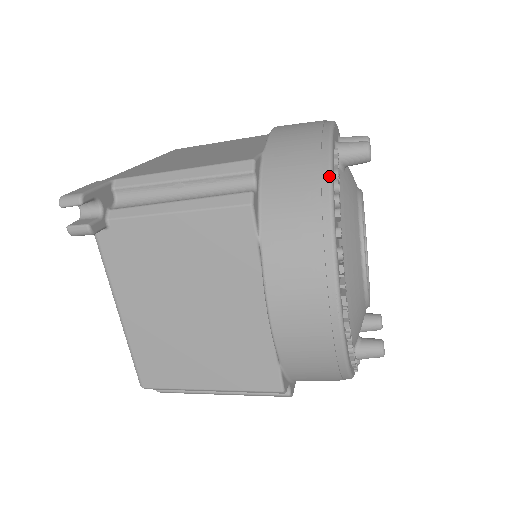
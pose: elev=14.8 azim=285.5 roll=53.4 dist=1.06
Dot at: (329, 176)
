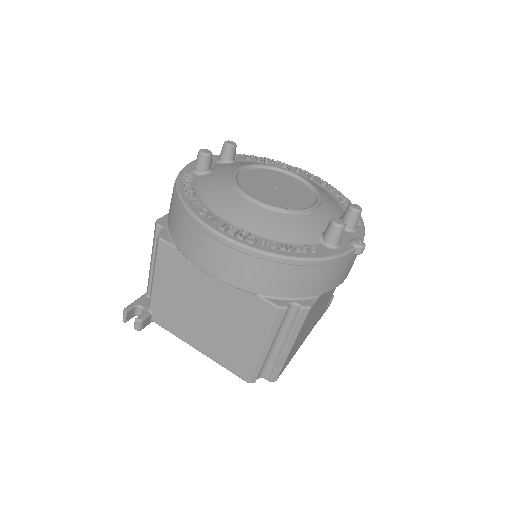
Dot at: (176, 188)
